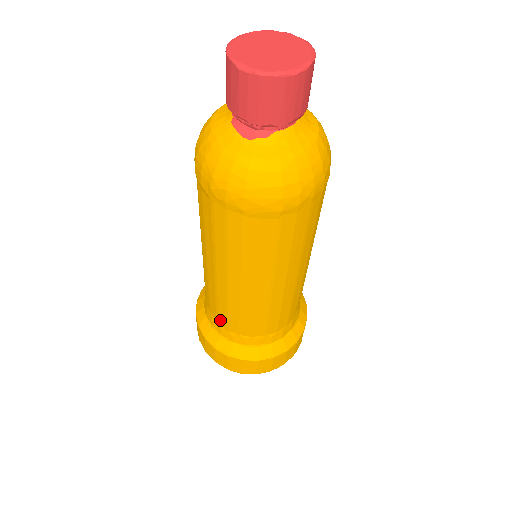
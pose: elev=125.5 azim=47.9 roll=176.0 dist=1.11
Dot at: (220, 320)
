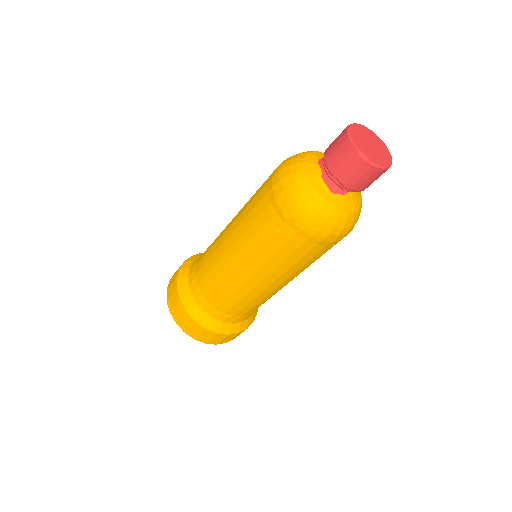
Dot at: (213, 301)
